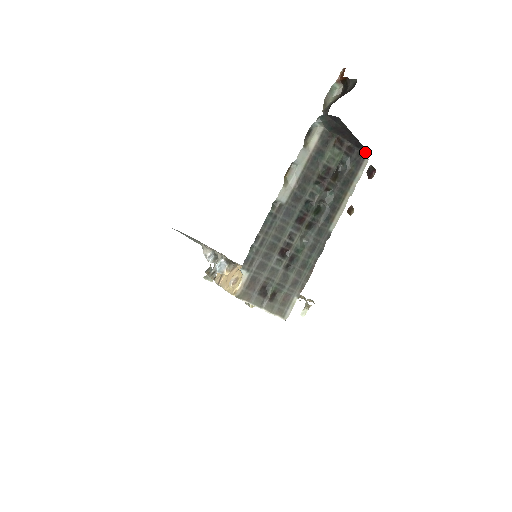
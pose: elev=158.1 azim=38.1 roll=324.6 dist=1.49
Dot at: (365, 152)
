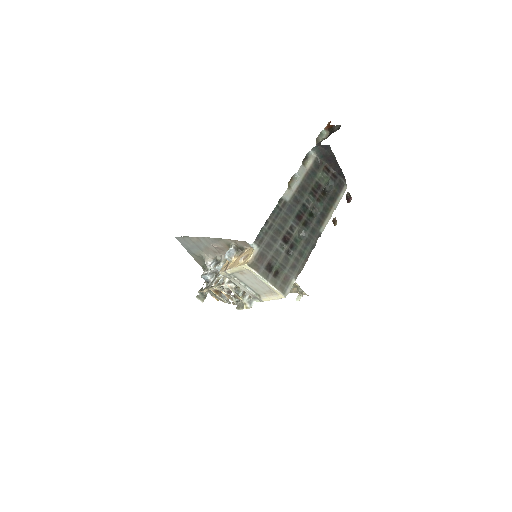
Dot at: (345, 180)
